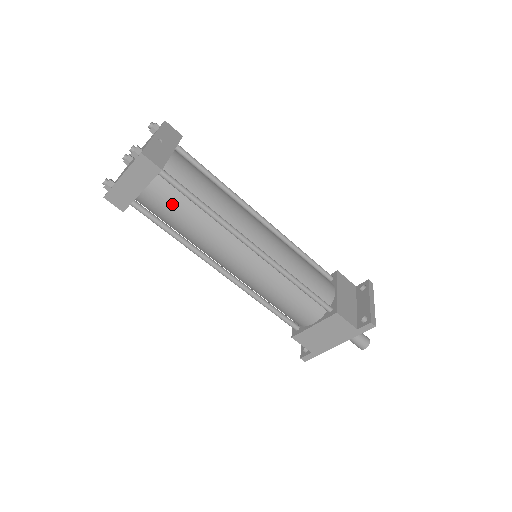
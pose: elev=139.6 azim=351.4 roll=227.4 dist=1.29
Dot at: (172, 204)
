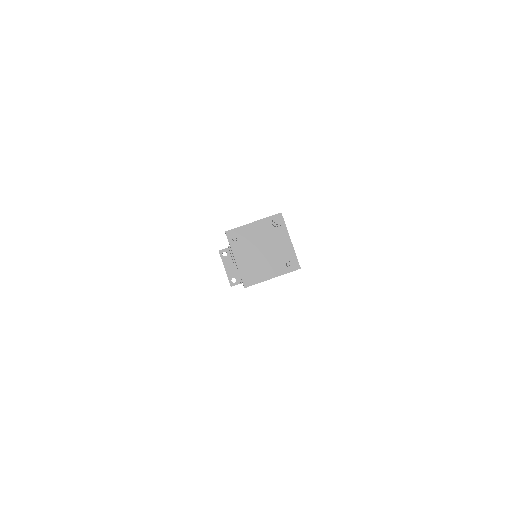
Dot at: occluded
